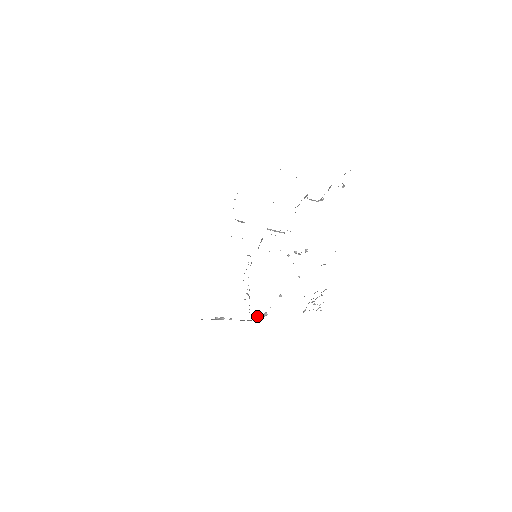
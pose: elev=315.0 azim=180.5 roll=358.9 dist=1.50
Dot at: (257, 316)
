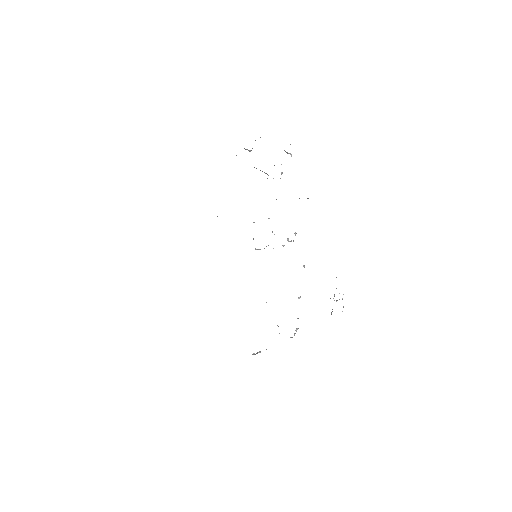
Dot at: (291, 337)
